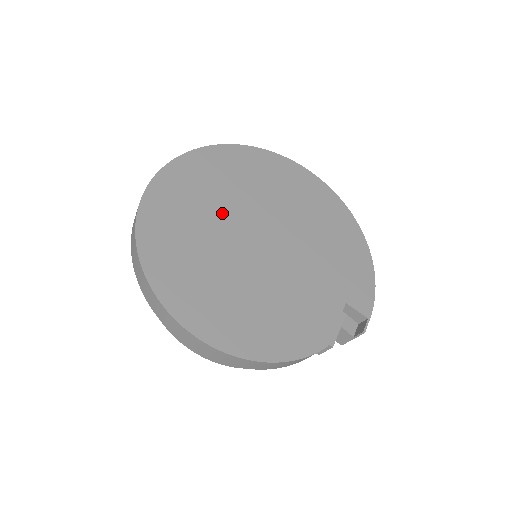
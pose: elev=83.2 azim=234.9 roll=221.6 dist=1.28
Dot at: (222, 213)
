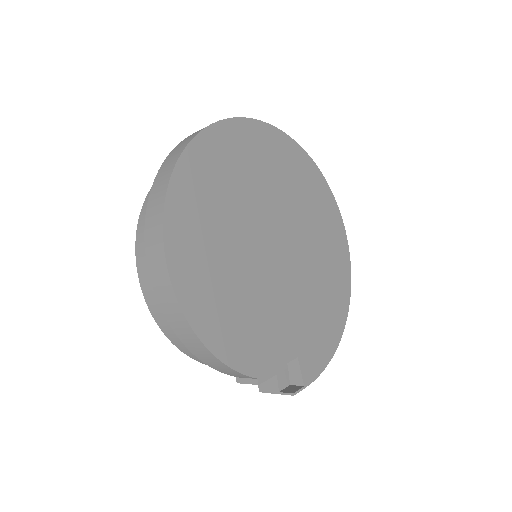
Dot at: (264, 196)
